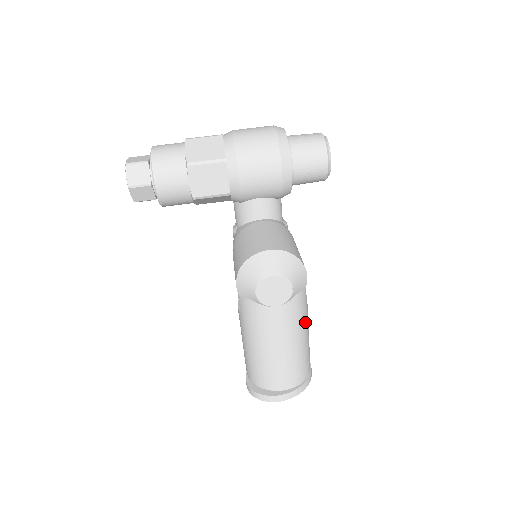
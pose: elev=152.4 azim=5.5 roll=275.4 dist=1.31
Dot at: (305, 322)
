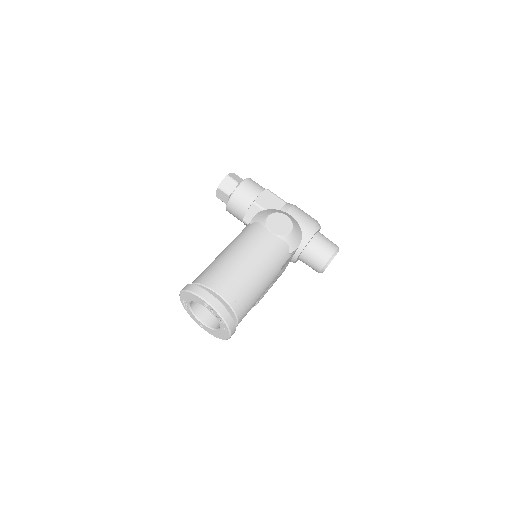
Dot at: (272, 273)
